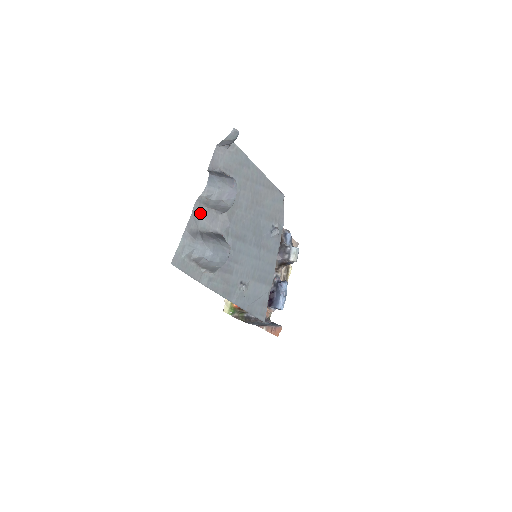
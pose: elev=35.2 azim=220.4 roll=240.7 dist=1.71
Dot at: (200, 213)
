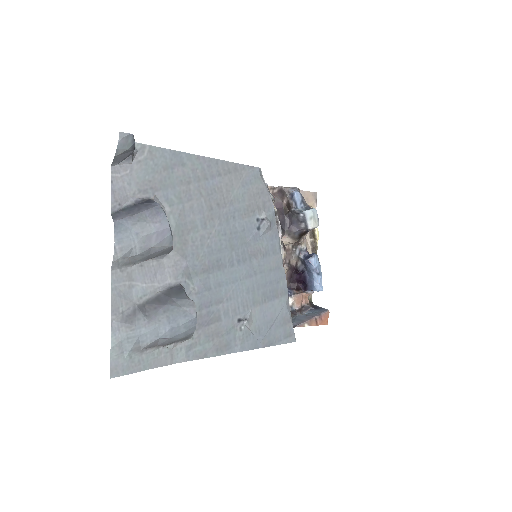
Dot at: (128, 280)
